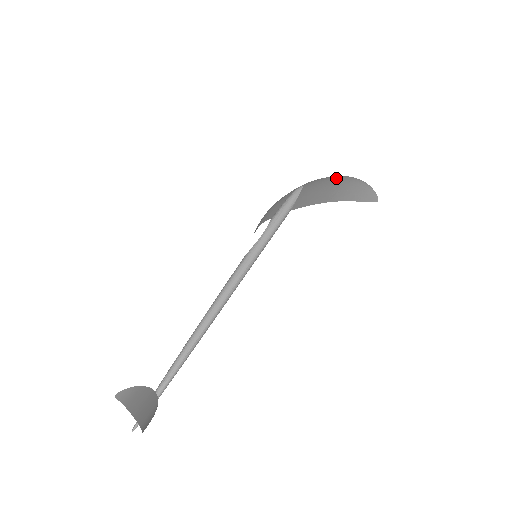
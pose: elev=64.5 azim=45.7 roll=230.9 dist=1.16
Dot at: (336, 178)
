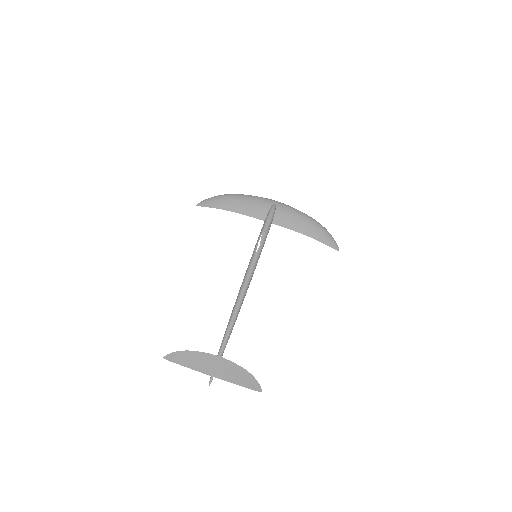
Dot at: (309, 218)
